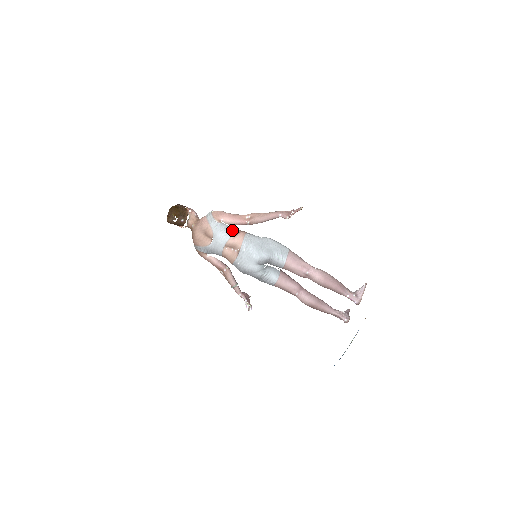
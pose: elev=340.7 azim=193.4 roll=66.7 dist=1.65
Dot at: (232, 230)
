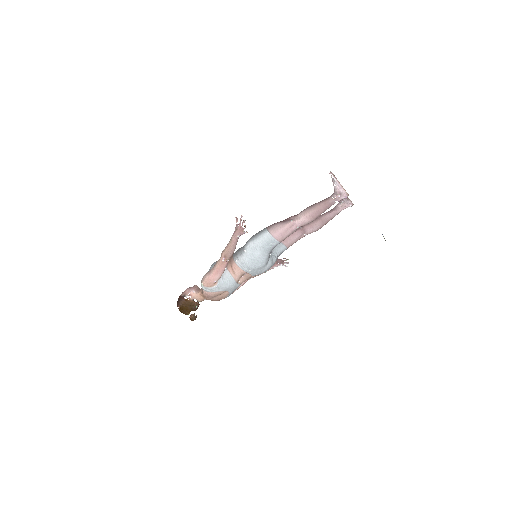
Dot at: (227, 274)
